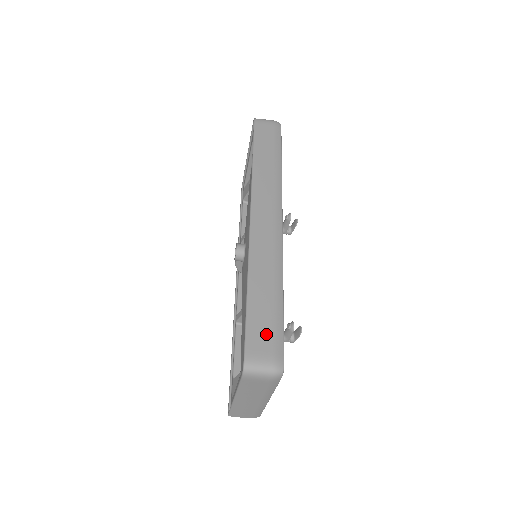
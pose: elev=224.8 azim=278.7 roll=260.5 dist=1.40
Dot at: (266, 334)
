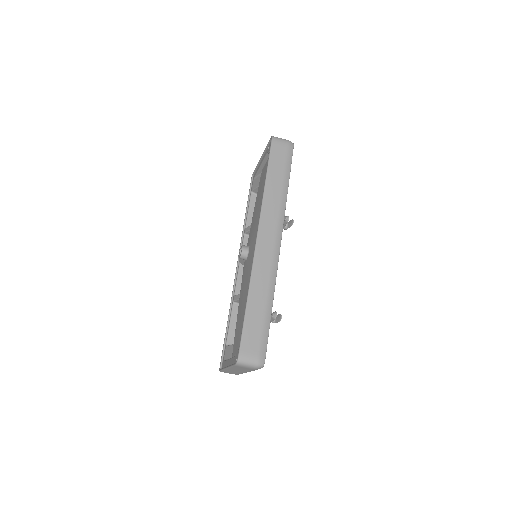
Dot at: (256, 338)
